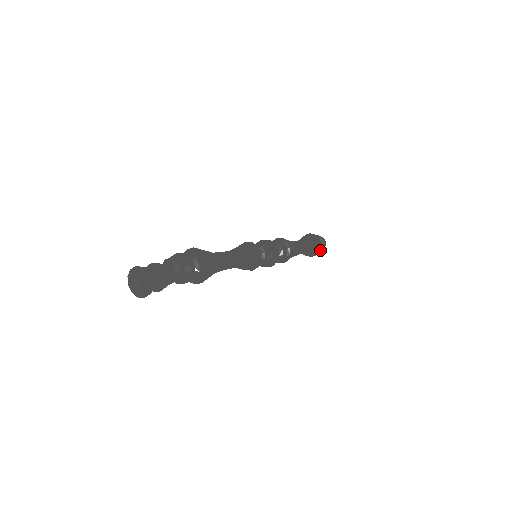
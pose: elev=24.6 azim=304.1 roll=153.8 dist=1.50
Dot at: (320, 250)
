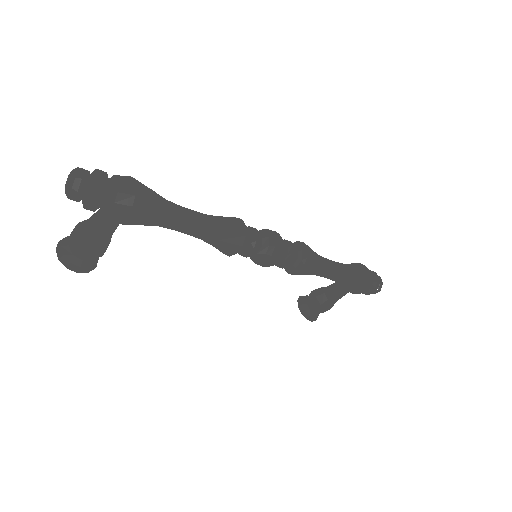
Dot at: (373, 287)
